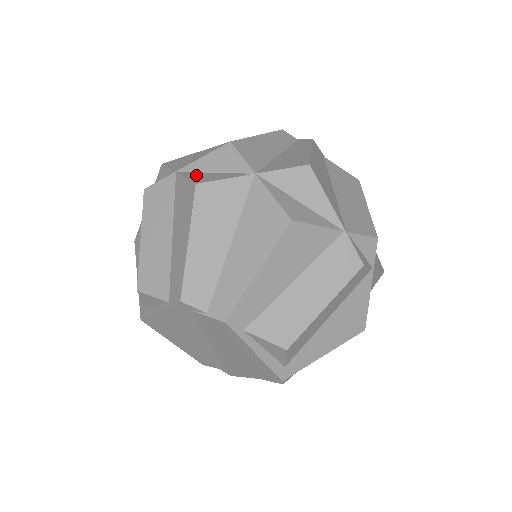
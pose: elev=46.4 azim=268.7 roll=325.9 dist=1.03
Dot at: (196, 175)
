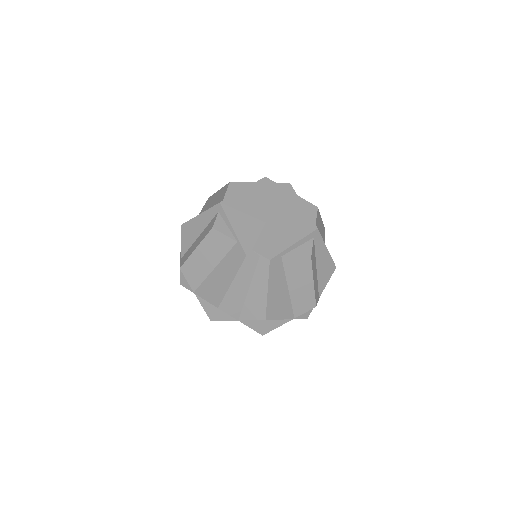
Dot at: (207, 307)
